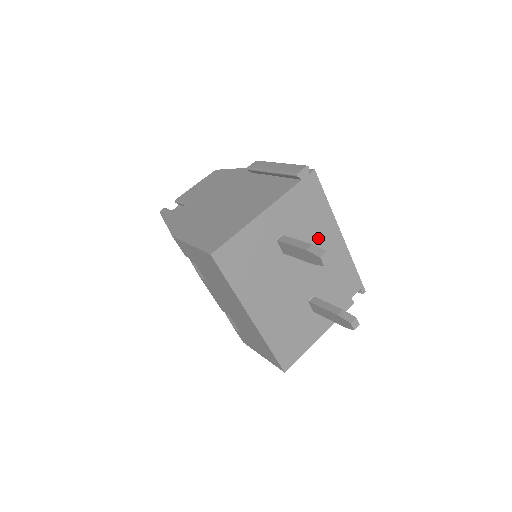
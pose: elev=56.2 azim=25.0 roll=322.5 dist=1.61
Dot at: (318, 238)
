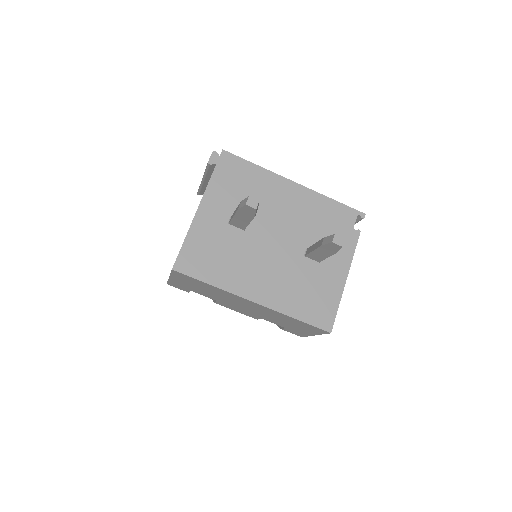
Dot at: (271, 199)
